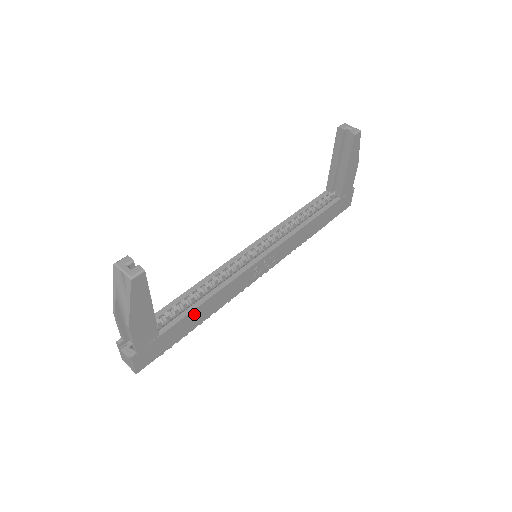
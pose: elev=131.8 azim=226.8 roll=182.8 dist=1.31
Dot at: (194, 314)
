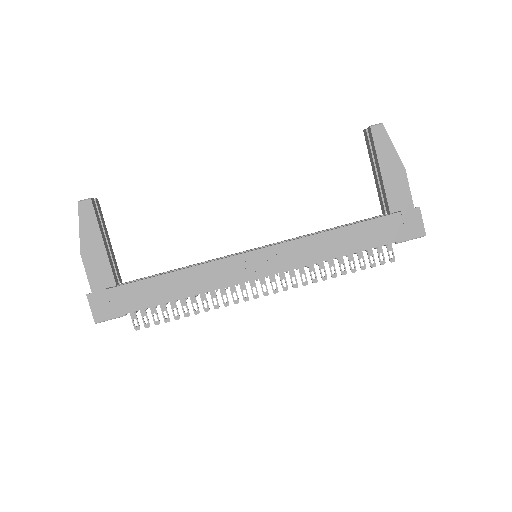
Dot at: (160, 282)
